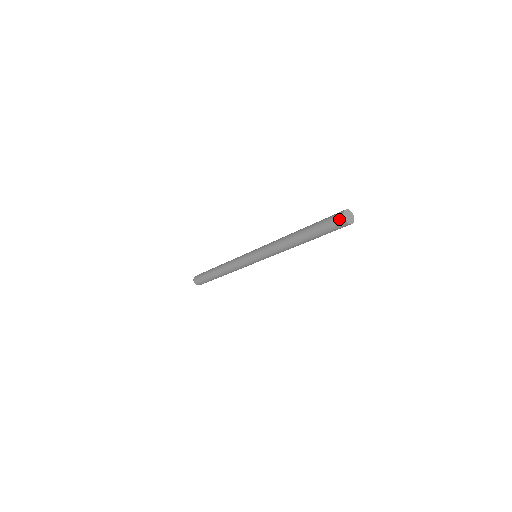
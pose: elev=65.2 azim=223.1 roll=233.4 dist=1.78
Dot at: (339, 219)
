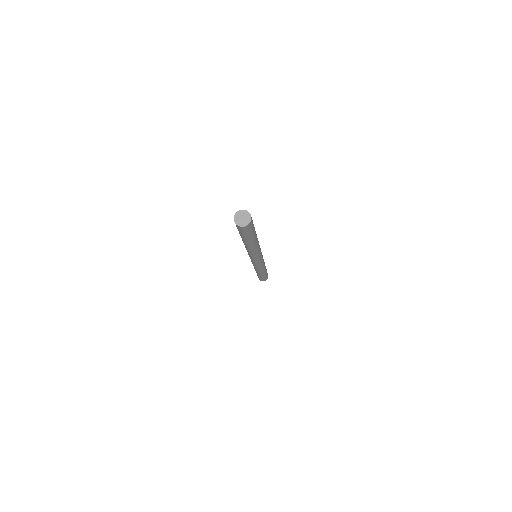
Dot at: (238, 228)
